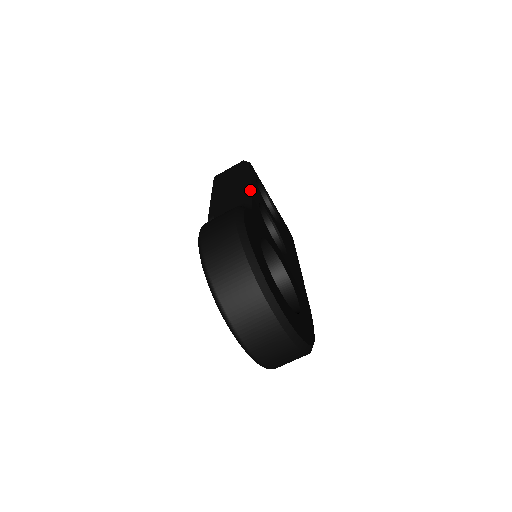
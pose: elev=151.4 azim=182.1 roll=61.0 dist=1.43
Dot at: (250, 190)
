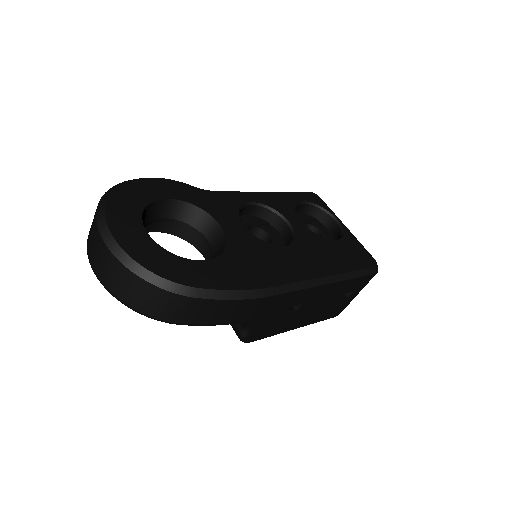
Dot at: occluded
